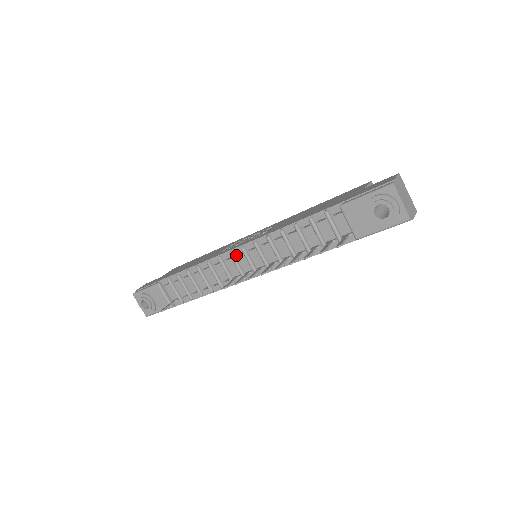
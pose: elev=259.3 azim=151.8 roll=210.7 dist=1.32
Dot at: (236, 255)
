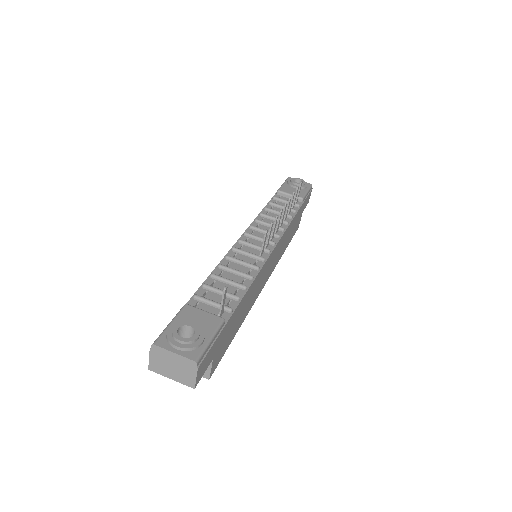
Dot at: (244, 243)
